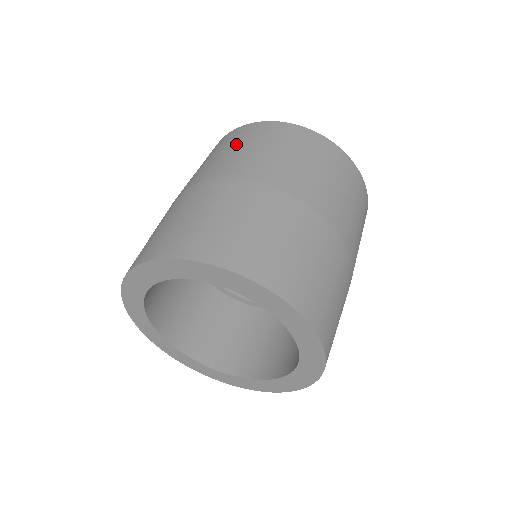
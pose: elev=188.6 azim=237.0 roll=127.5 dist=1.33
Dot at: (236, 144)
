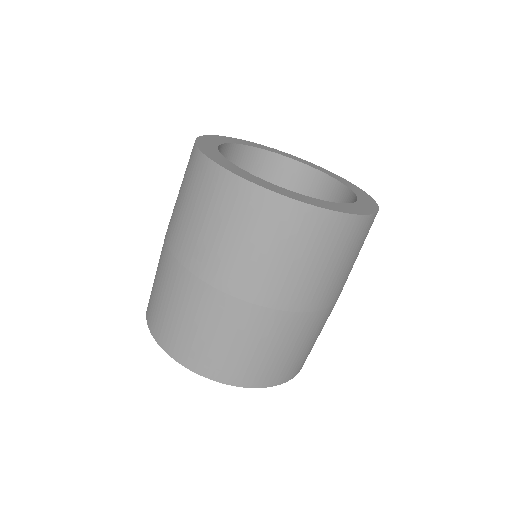
Dot at: (194, 202)
